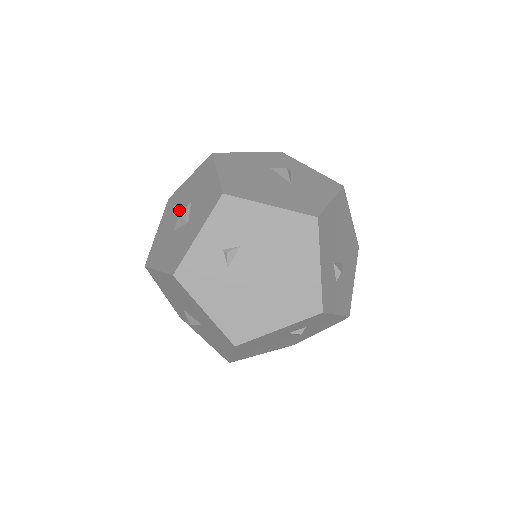
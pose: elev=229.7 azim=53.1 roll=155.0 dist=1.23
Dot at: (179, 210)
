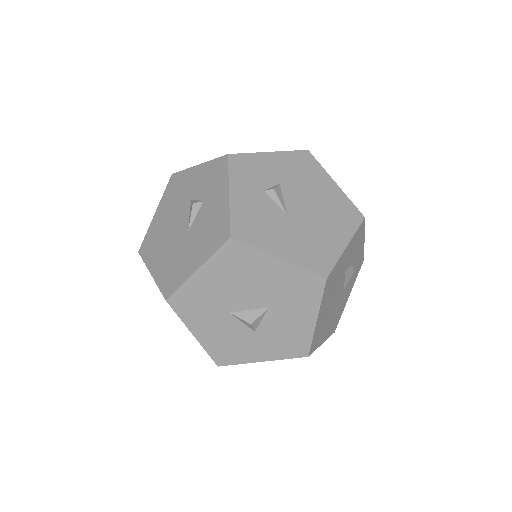
Dot at: (247, 294)
